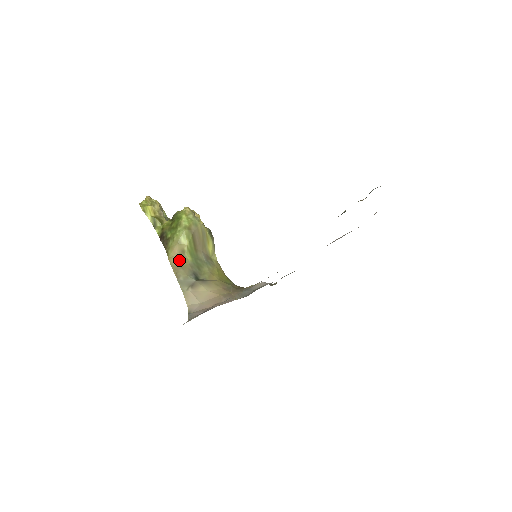
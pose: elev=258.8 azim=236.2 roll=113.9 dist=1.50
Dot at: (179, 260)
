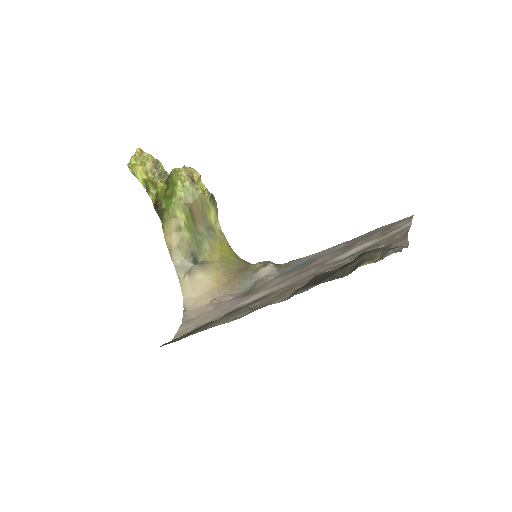
Dot at: (175, 239)
